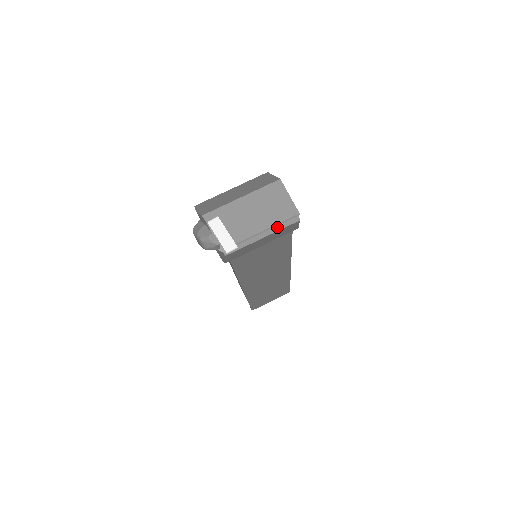
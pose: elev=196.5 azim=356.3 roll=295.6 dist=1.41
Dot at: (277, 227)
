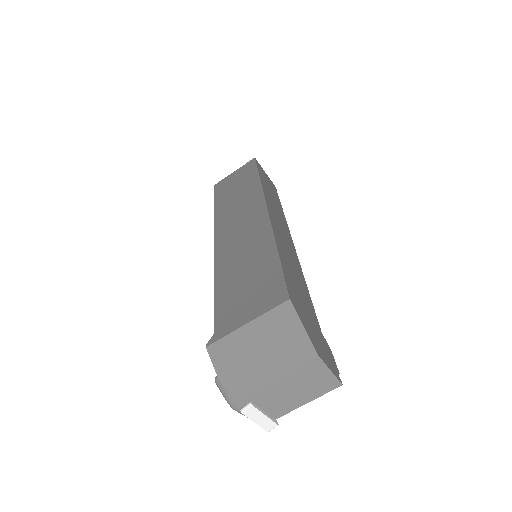
Dot at: occluded
